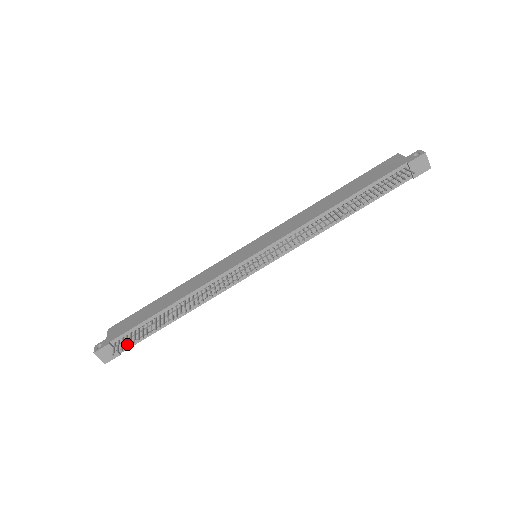
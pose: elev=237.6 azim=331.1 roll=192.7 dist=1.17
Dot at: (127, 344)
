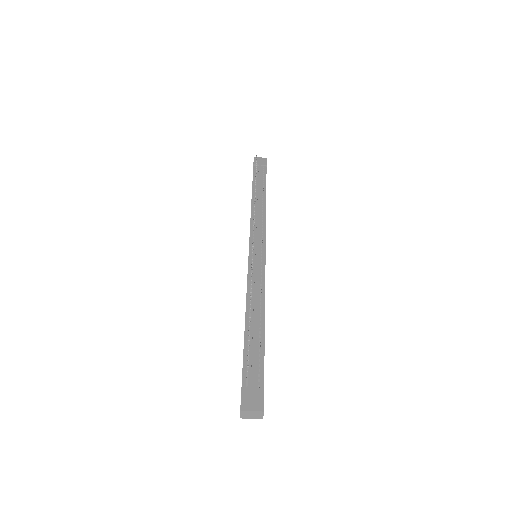
Dot at: (257, 377)
